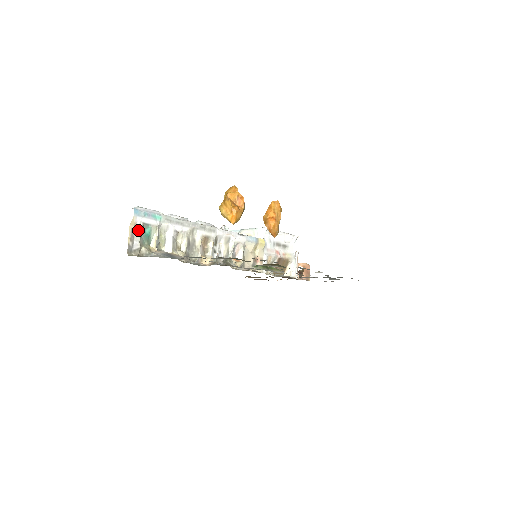
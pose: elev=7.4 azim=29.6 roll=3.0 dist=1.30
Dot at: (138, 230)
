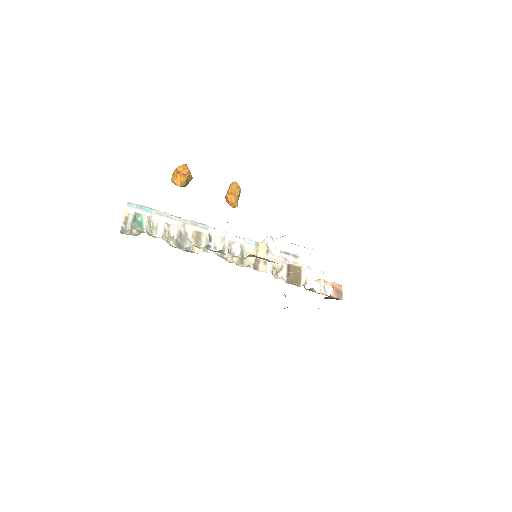
Dot at: (131, 217)
